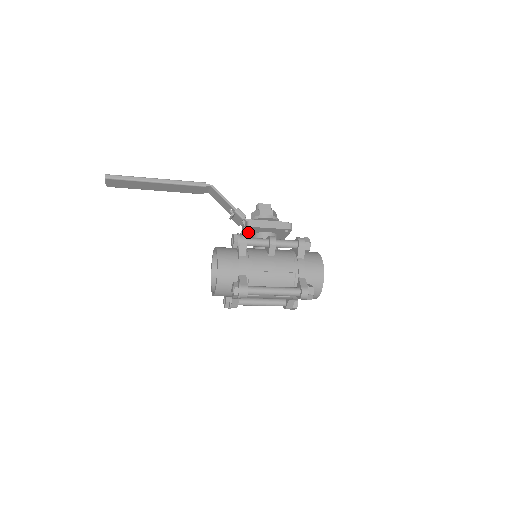
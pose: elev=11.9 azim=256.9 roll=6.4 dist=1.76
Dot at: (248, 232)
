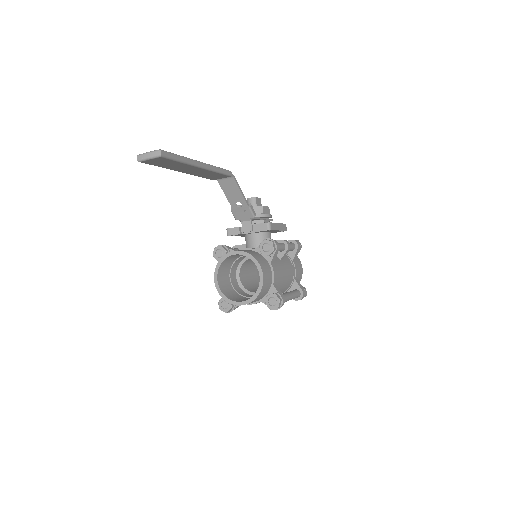
Dot at: occluded
